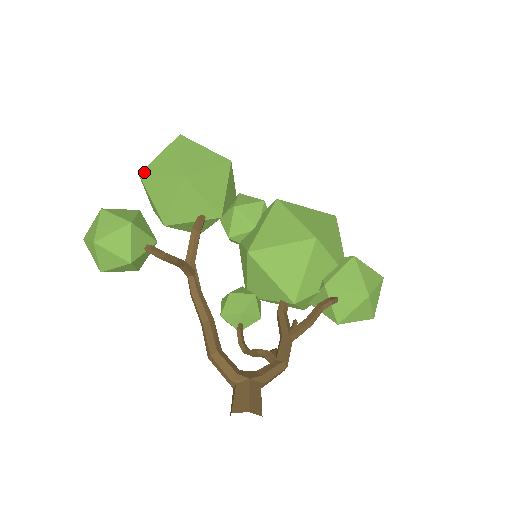
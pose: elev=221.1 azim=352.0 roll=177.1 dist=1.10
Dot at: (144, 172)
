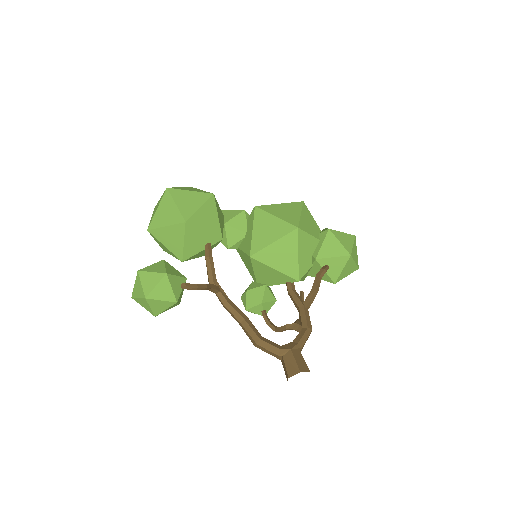
Dot at: (151, 227)
